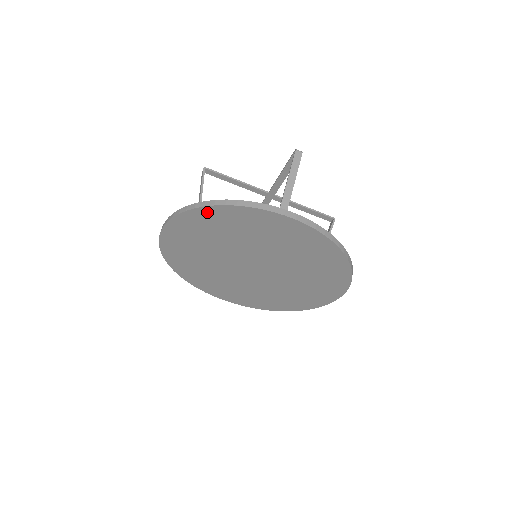
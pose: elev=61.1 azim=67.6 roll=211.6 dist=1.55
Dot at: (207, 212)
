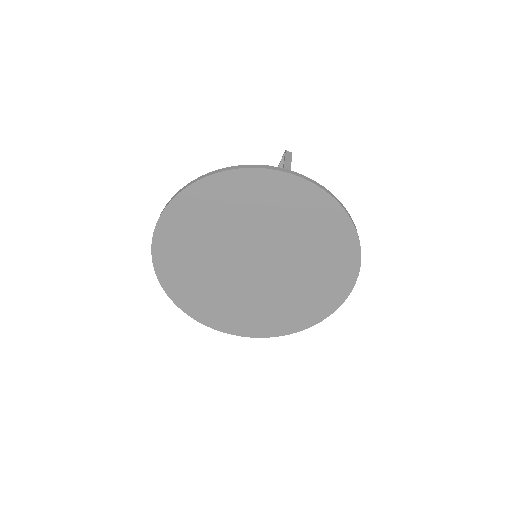
Dot at: (211, 184)
